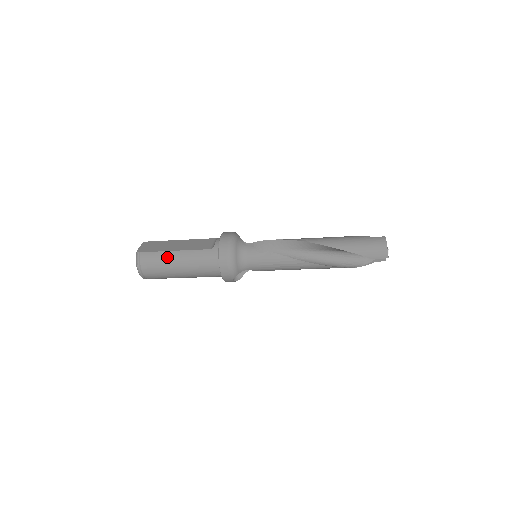
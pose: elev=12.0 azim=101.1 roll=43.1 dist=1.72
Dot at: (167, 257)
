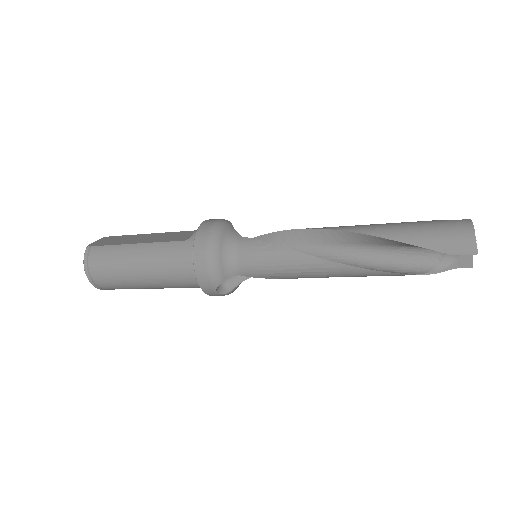
Dot at: (124, 252)
